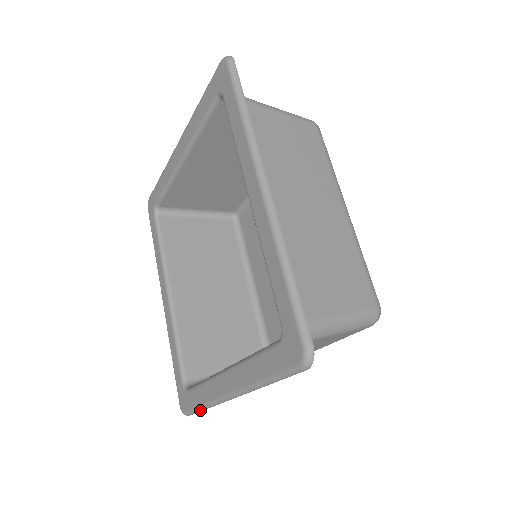
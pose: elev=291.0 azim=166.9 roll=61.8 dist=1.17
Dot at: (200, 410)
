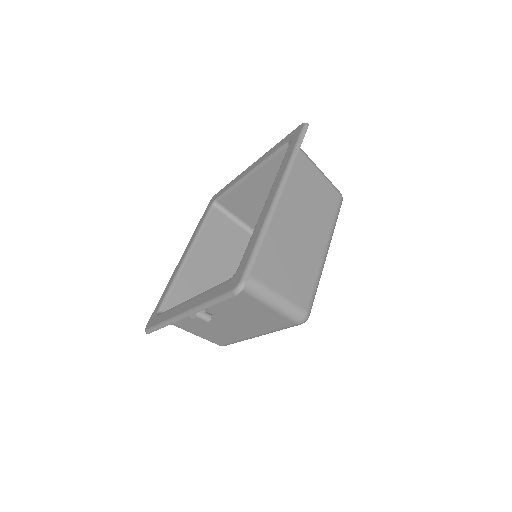
Dot at: (158, 328)
